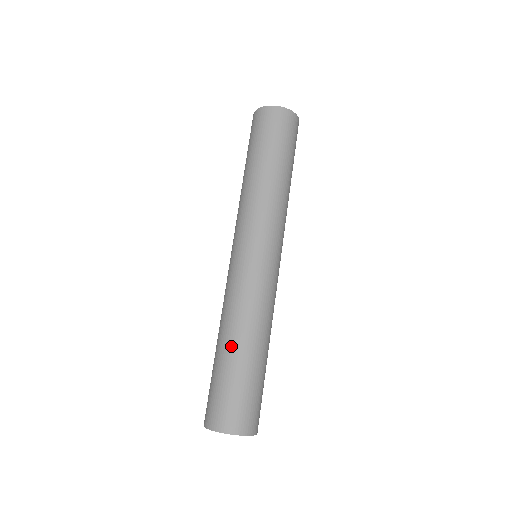
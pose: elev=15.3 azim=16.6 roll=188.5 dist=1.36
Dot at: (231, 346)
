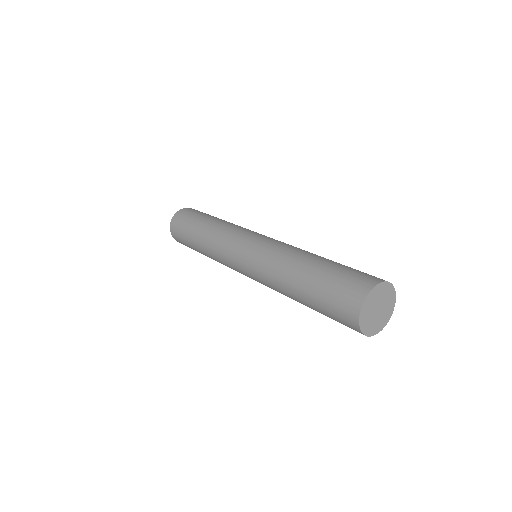
Dot at: (314, 258)
